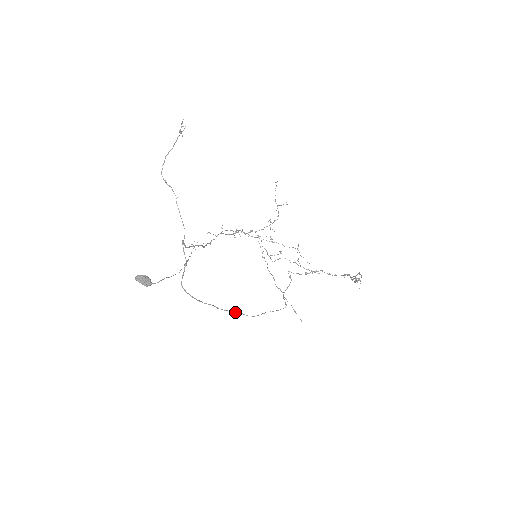
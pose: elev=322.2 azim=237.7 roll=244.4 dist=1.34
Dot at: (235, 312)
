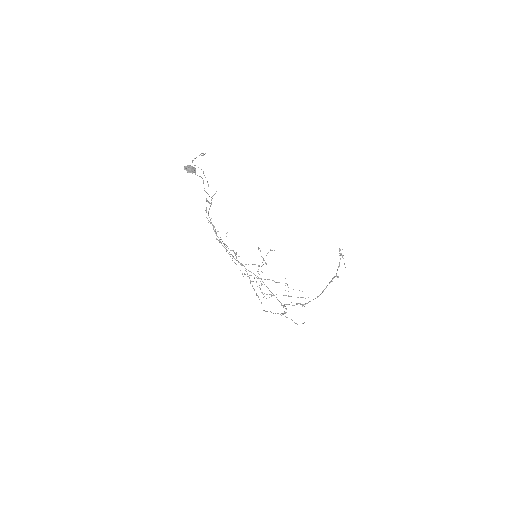
Dot at: (248, 270)
